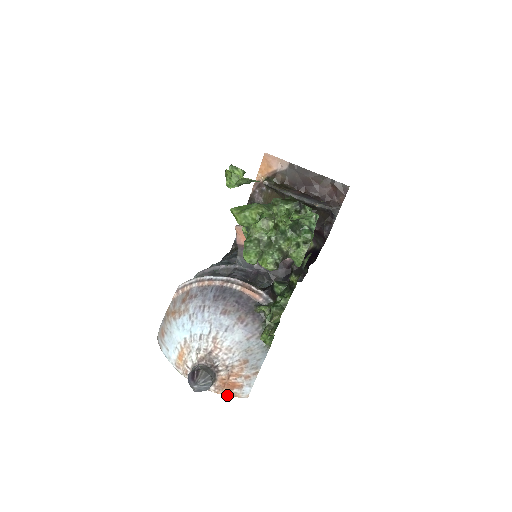
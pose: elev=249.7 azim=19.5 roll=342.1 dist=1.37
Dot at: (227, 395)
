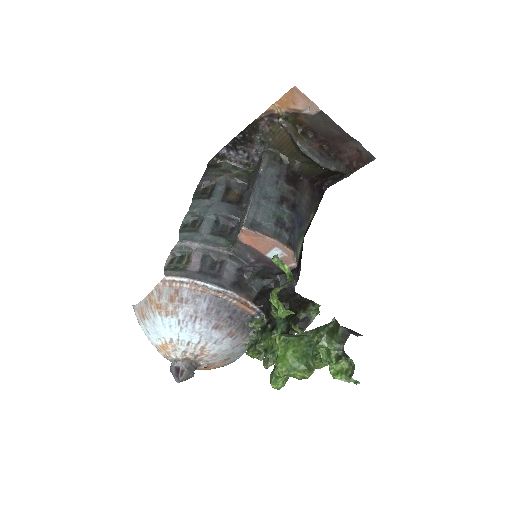
Dot at: occluded
